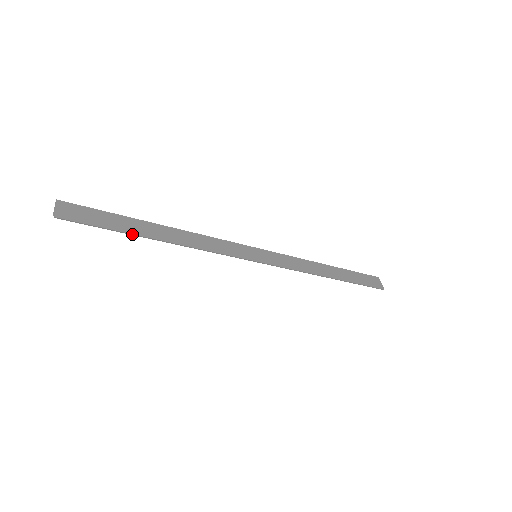
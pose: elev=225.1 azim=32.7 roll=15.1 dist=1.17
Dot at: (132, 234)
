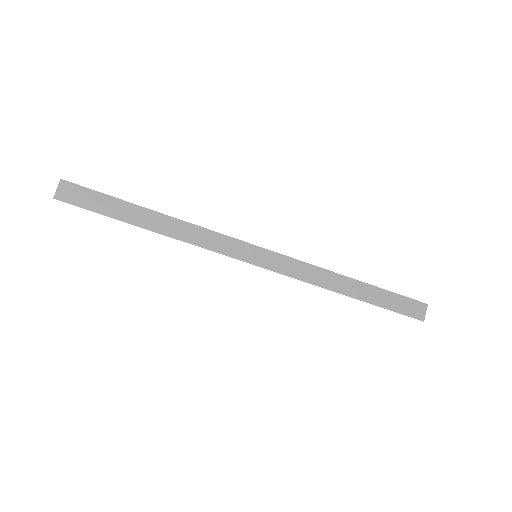
Dot at: (120, 220)
